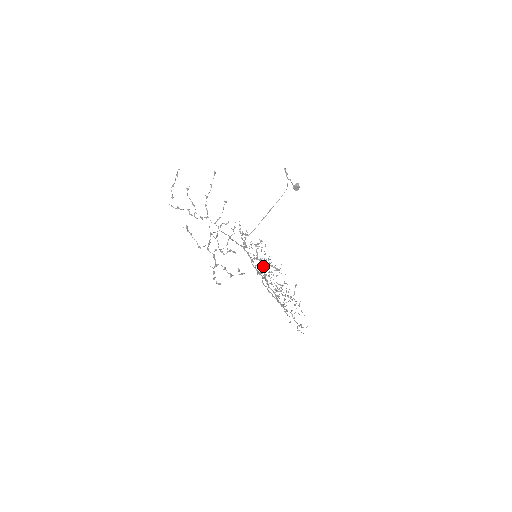
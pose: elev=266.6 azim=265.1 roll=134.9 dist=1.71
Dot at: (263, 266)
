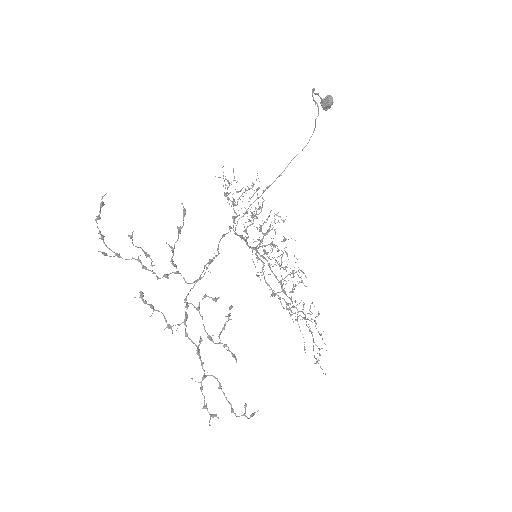
Dot at: (261, 227)
